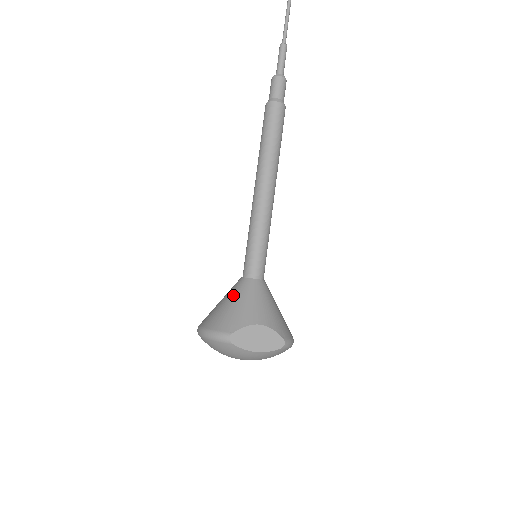
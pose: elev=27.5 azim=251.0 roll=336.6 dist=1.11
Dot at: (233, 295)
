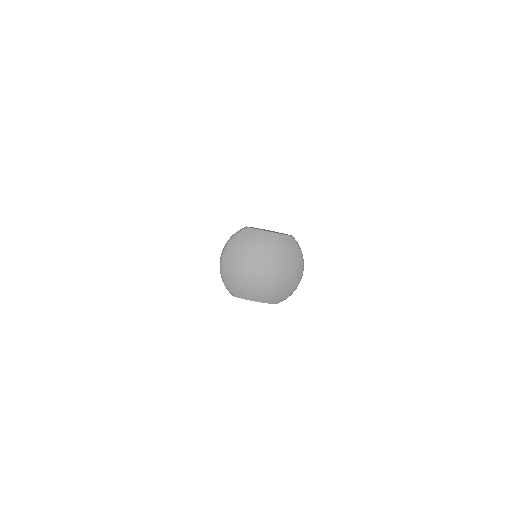
Dot at: occluded
